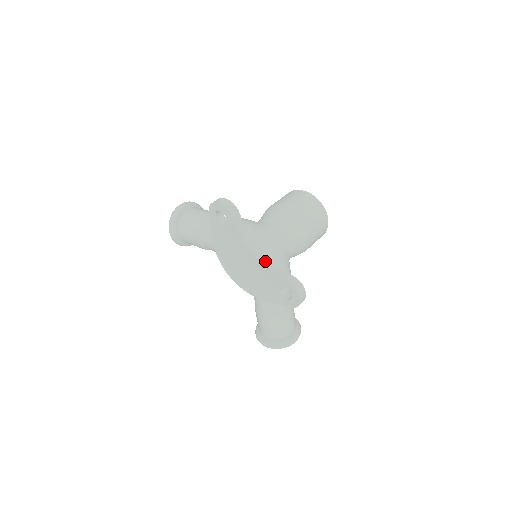
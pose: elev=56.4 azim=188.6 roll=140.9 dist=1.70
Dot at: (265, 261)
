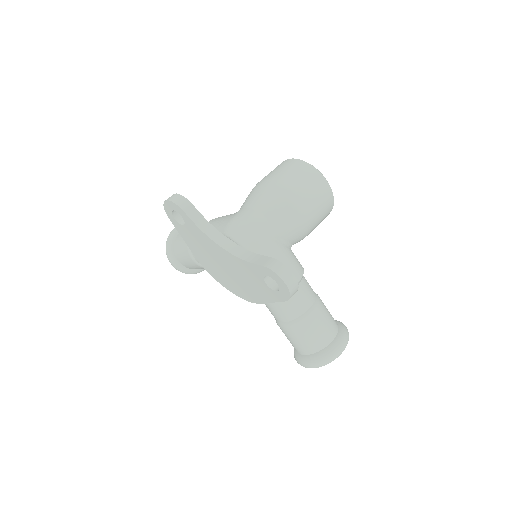
Dot at: (237, 251)
